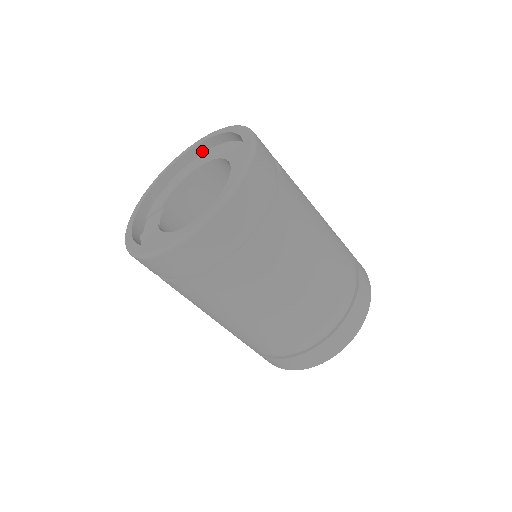
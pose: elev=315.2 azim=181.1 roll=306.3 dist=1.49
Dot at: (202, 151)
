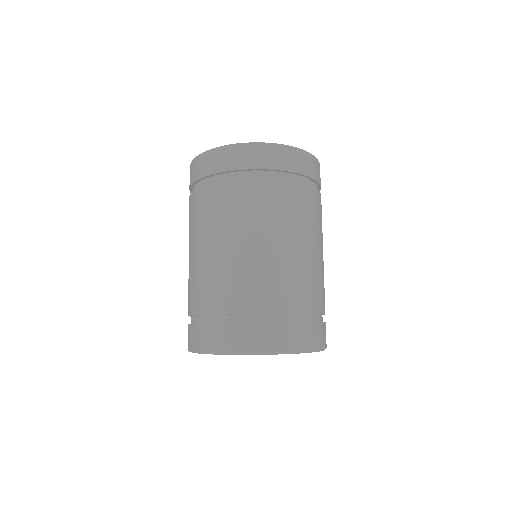
Dot at: occluded
